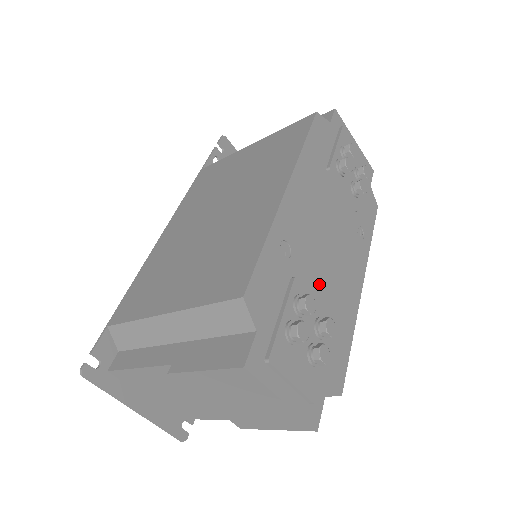
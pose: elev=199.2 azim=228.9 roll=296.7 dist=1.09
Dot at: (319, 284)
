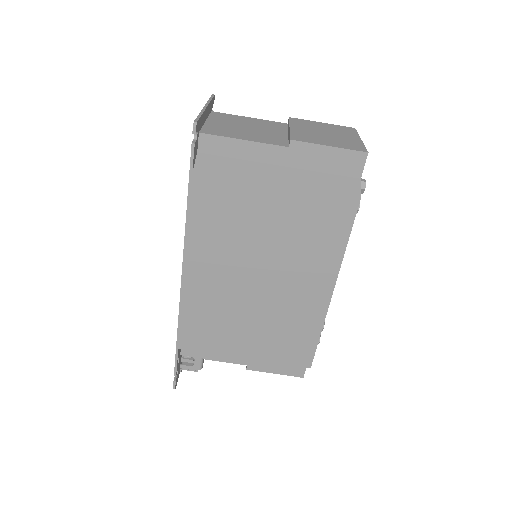
Dot at: occluded
